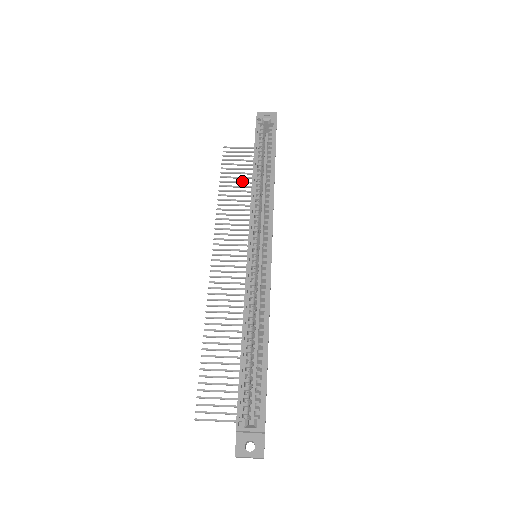
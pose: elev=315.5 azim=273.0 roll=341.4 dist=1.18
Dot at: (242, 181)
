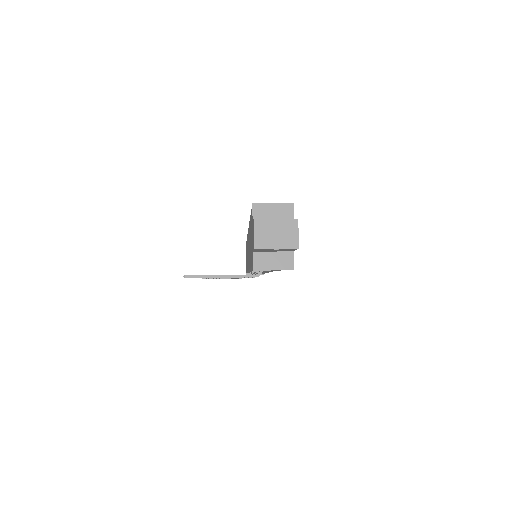
Dot at: occluded
